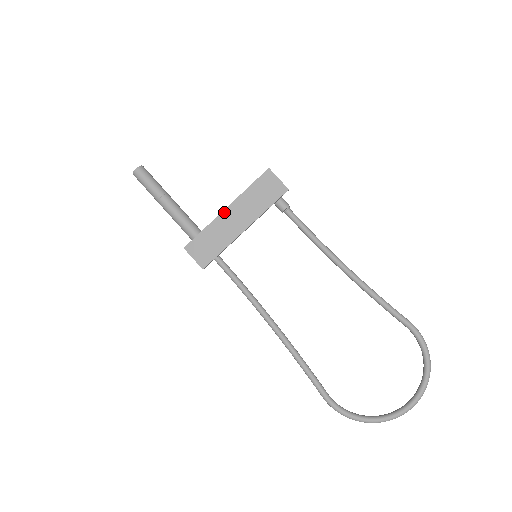
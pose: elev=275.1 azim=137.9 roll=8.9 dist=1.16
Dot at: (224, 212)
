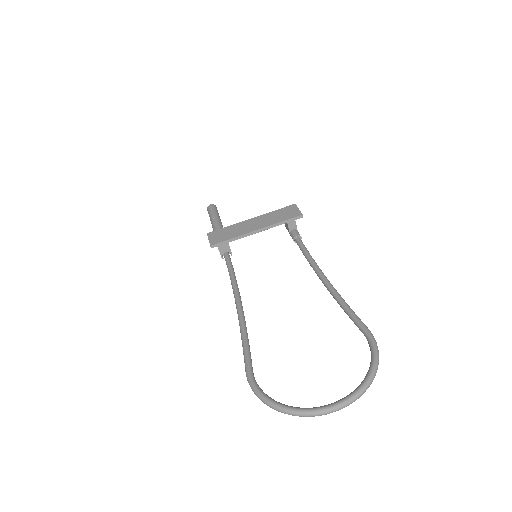
Dot at: (249, 220)
